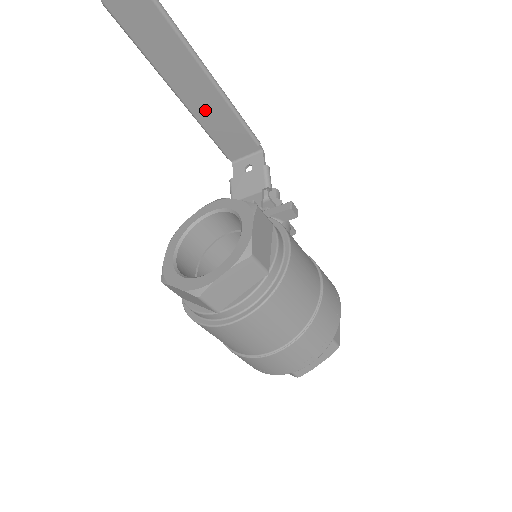
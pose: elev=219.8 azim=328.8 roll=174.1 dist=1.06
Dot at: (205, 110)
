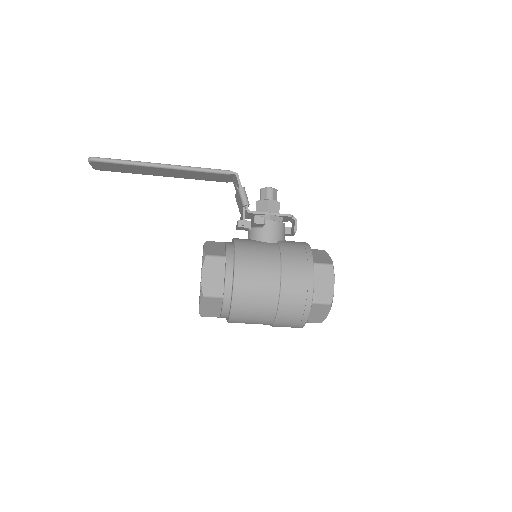
Dot at: (185, 176)
